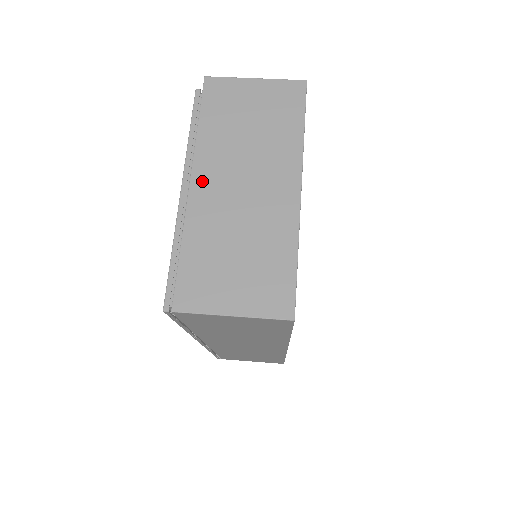
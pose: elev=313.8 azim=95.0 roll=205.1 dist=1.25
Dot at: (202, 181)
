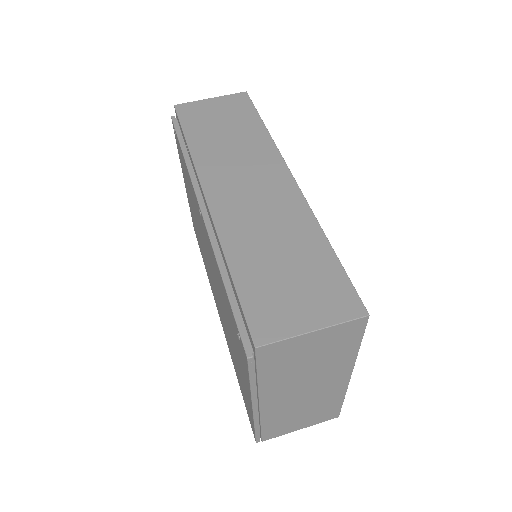
Dot at: (270, 401)
